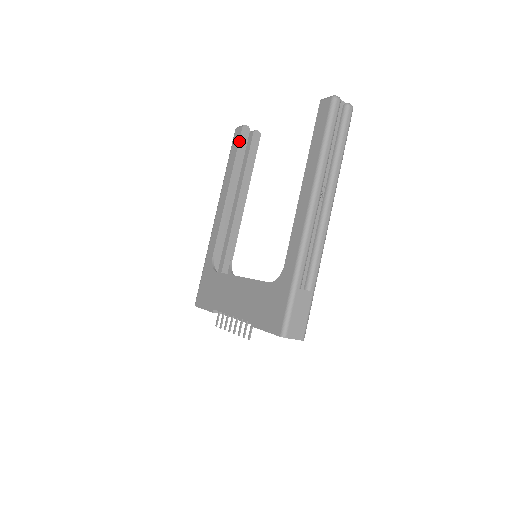
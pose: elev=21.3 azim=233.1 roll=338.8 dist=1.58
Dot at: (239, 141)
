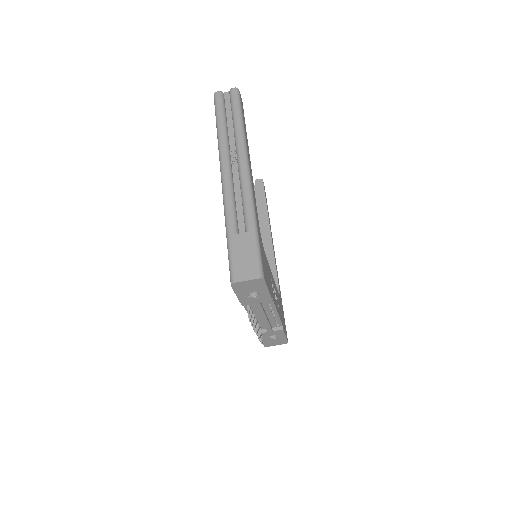
Dot at: occluded
